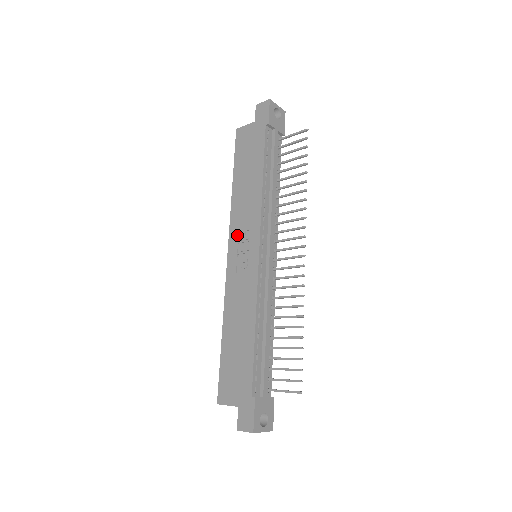
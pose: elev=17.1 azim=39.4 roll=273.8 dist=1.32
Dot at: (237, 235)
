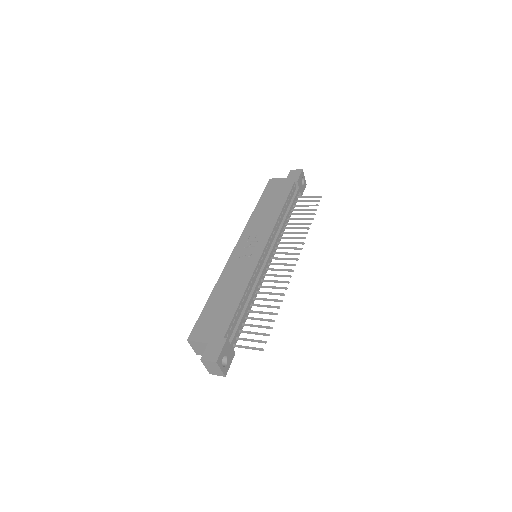
Dot at: (248, 236)
